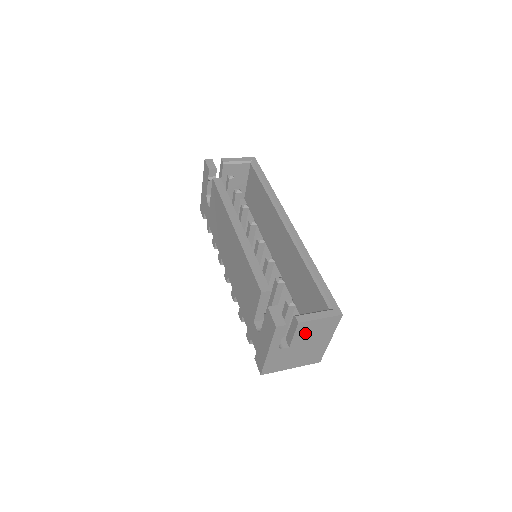
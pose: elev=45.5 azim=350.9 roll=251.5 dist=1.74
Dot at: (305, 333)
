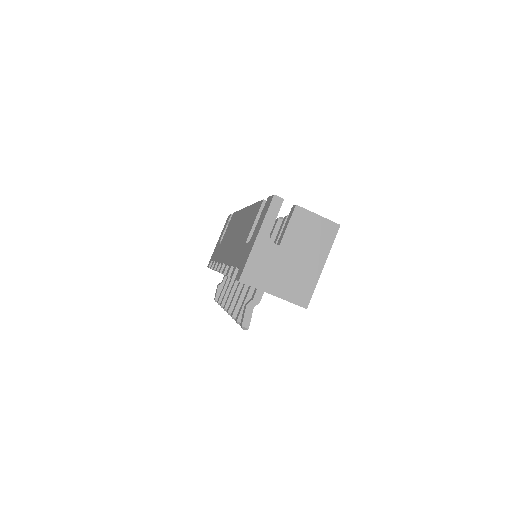
Dot at: (299, 230)
